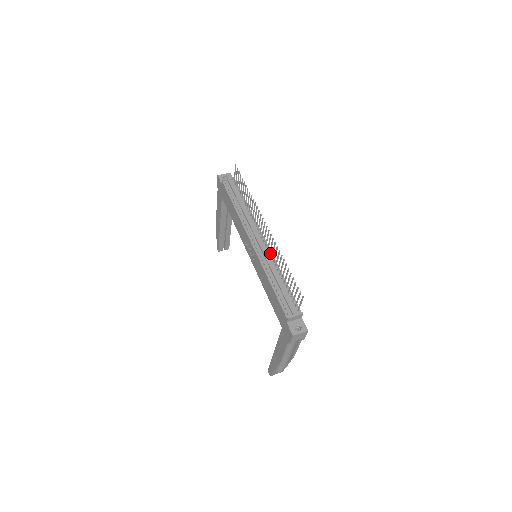
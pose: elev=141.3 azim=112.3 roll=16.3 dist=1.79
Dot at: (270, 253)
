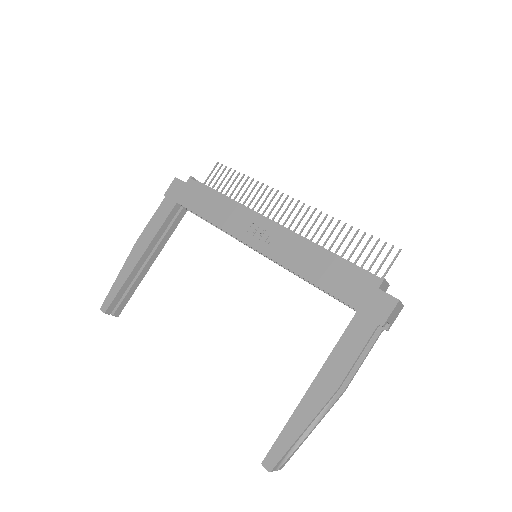
Dot at: occluded
